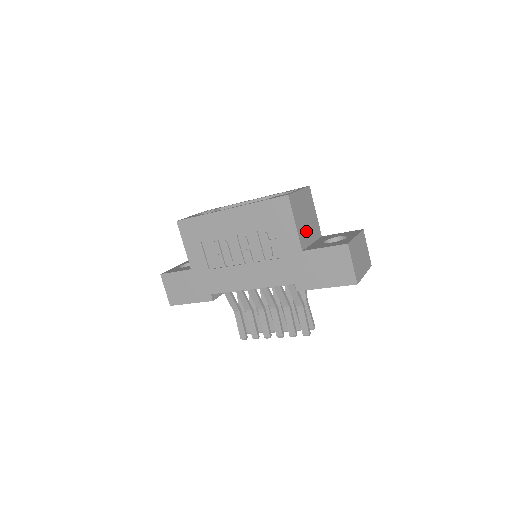
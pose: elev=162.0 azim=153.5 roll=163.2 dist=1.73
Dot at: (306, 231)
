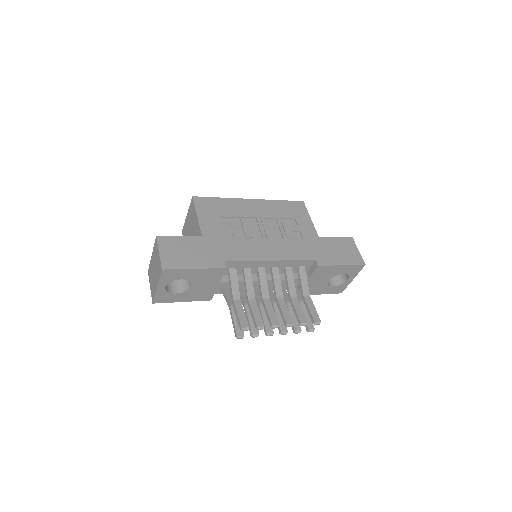
Dot at: occluded
